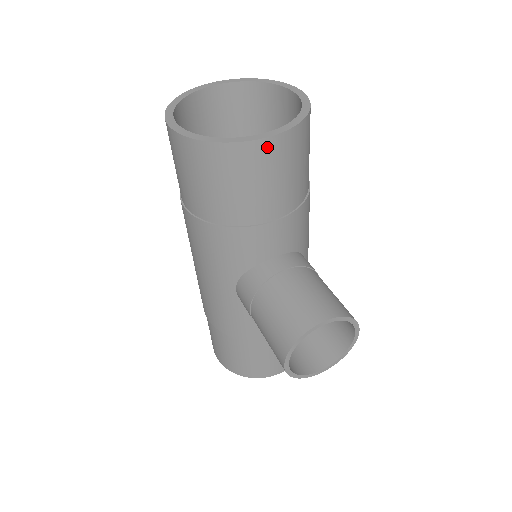
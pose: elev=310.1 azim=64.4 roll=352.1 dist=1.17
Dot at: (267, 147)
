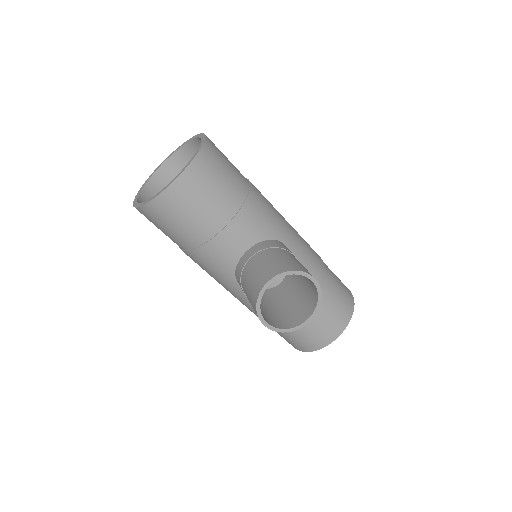
Dot at: (177, 188)
